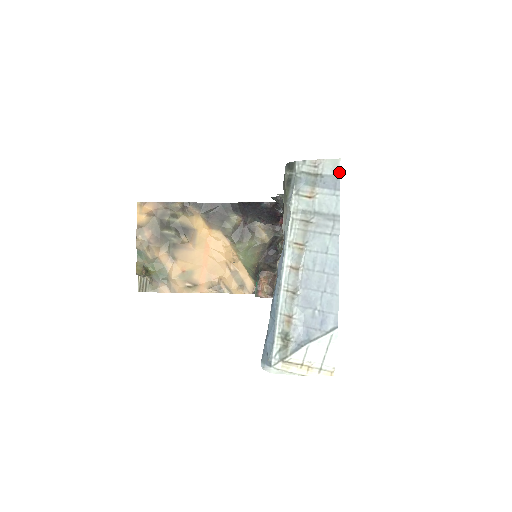
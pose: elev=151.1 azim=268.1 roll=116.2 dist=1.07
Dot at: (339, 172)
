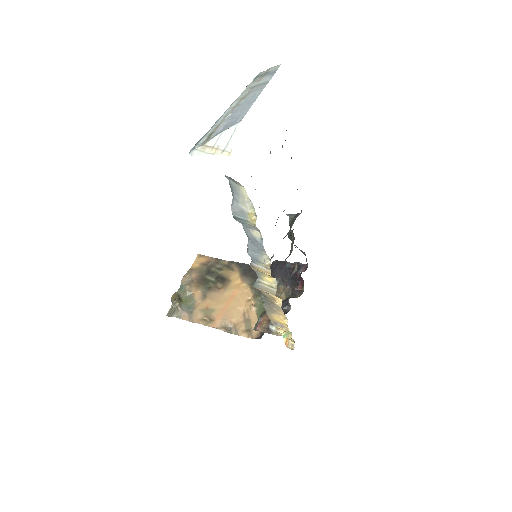
Dot at: occluded
